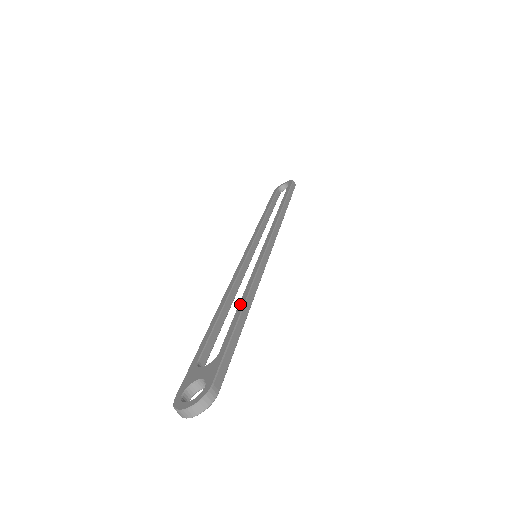
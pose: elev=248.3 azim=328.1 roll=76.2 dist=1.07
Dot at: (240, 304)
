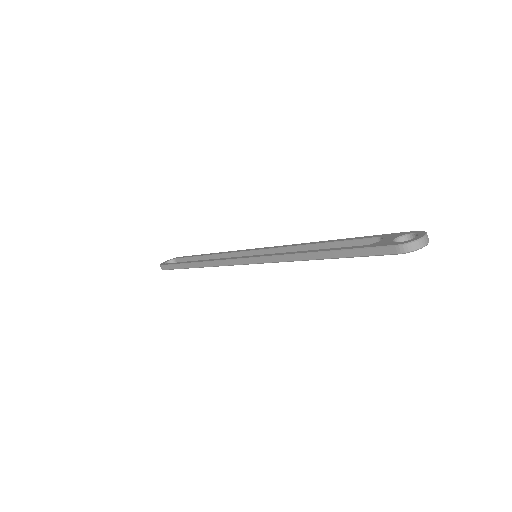
Dot at: (328, 241)
